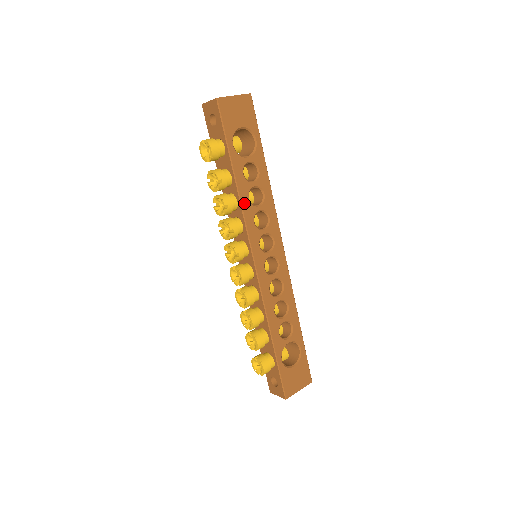
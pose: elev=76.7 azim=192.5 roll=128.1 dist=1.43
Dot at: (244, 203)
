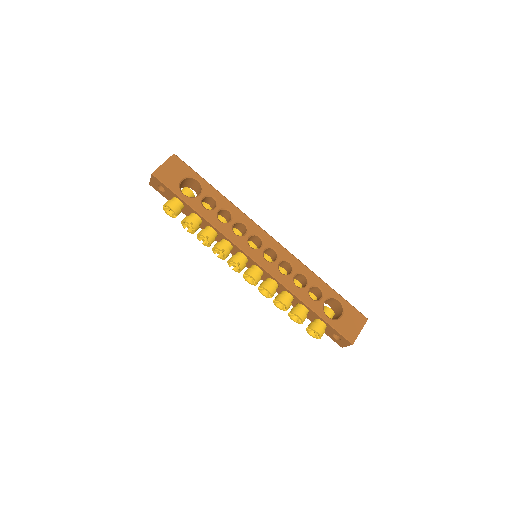
Dot at: (218, 226)
